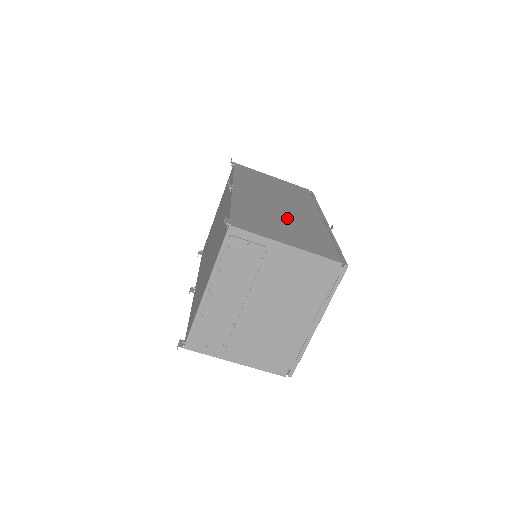
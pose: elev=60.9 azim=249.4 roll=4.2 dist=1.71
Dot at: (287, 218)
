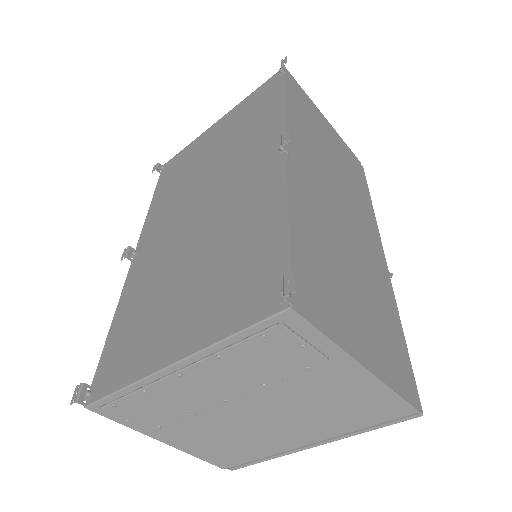
Dot at: (353, 259)
